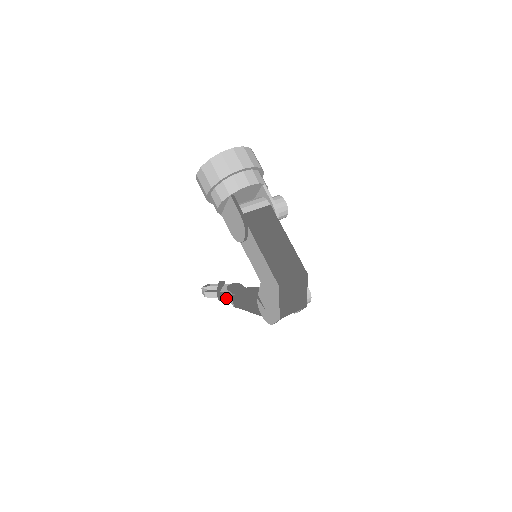
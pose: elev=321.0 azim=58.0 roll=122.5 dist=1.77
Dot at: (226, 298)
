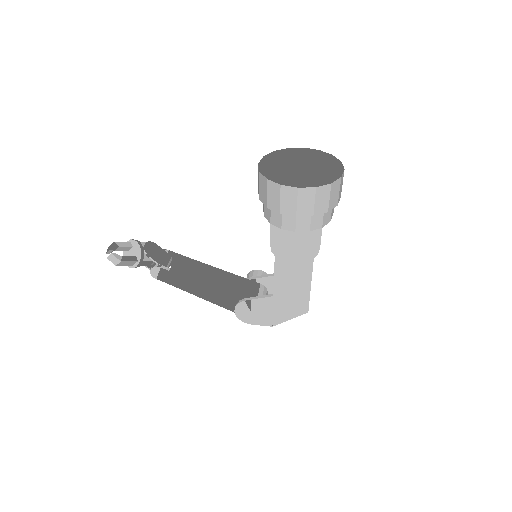
Dot at: (142, 265)
